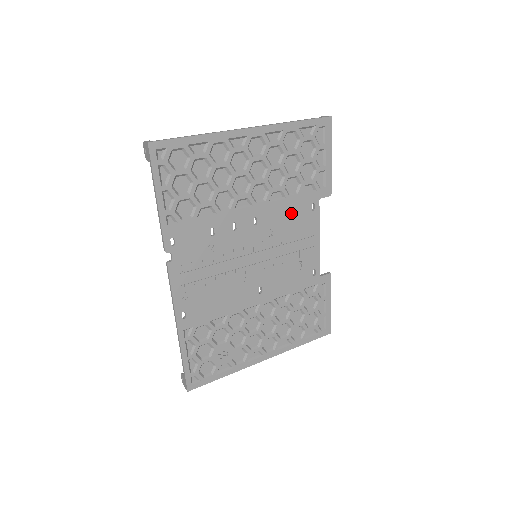
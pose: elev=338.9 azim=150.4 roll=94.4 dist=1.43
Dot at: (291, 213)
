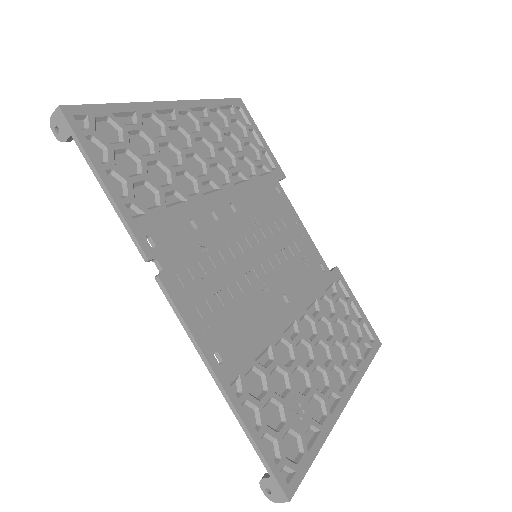
Dot at: (262, 197)
